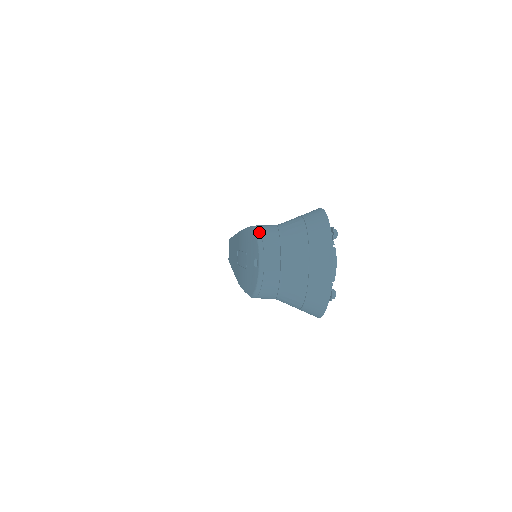
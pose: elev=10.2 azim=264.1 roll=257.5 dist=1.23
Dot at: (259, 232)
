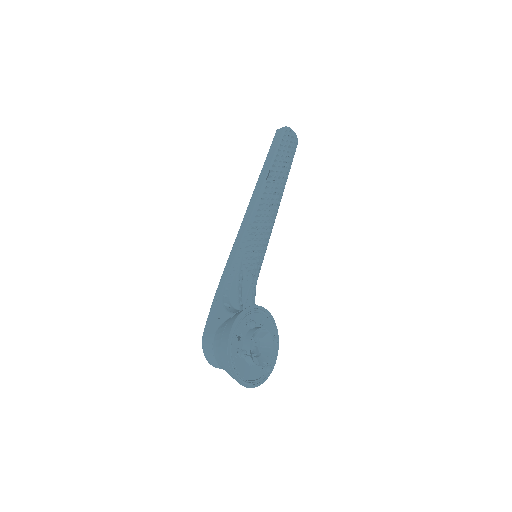
Dot at: (203, 350)
